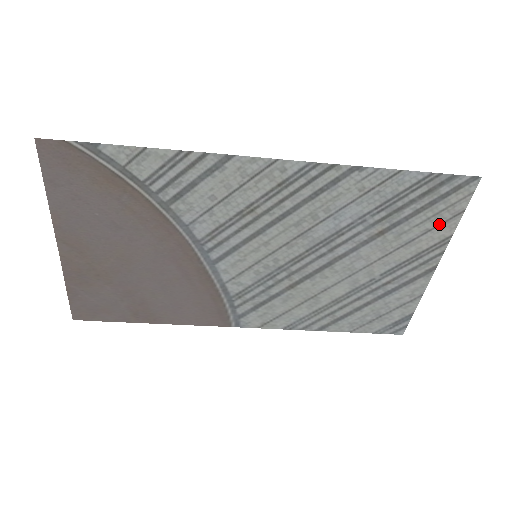
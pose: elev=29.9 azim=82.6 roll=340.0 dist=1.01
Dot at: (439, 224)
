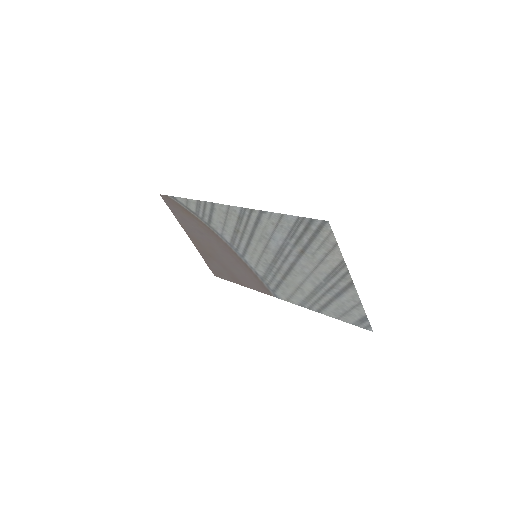
Dot at: (330, 250)
